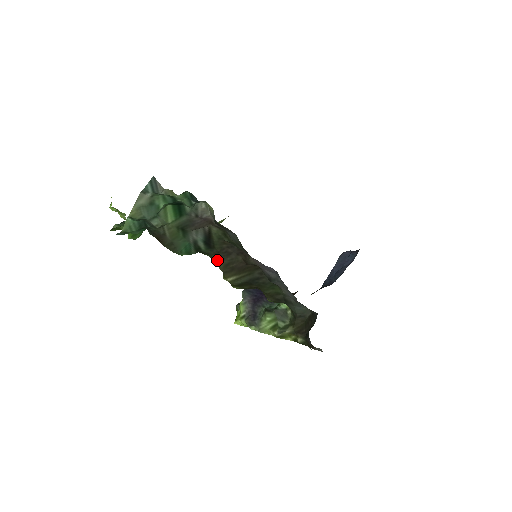
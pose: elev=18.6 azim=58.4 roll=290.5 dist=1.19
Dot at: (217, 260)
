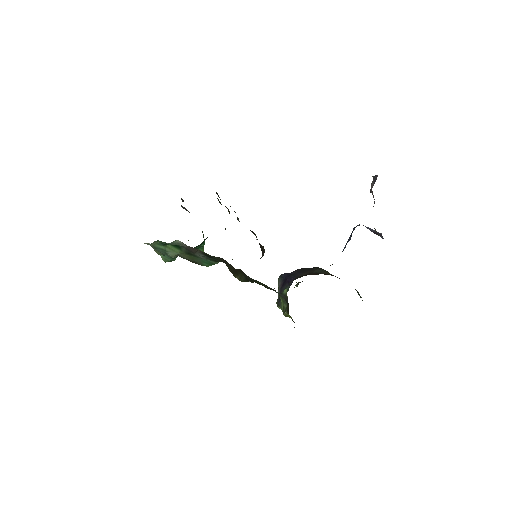
Dot at: occluded
